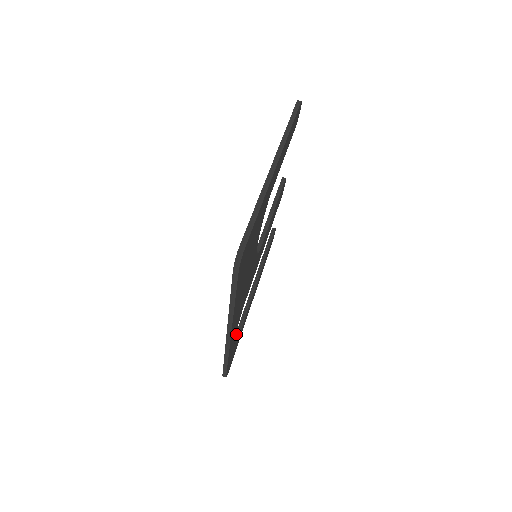
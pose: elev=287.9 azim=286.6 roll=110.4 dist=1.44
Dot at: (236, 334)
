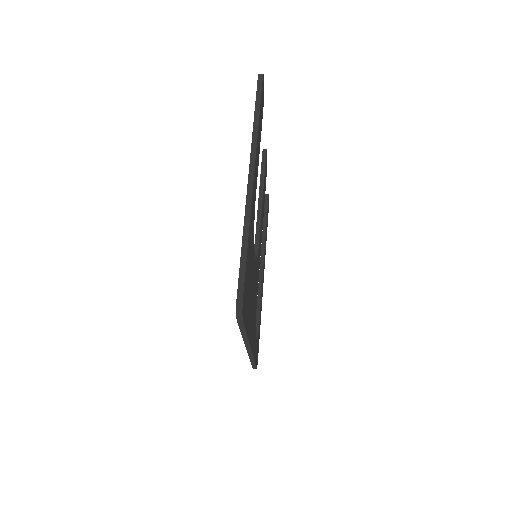
Dot at: (256, 325)
